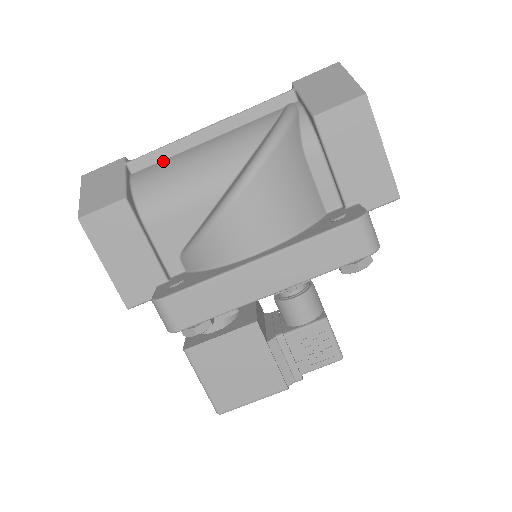
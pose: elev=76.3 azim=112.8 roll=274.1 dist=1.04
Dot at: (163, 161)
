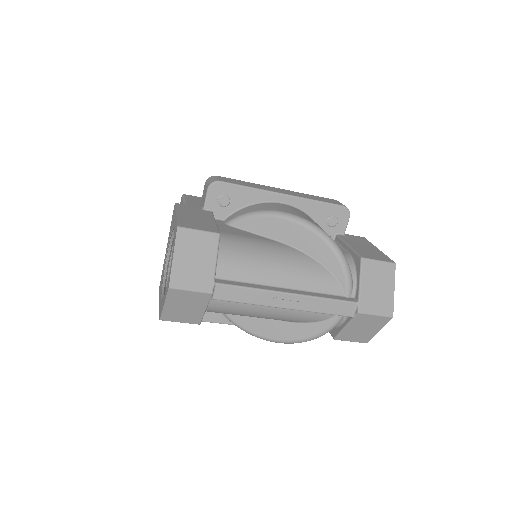
Dot at: occluded
